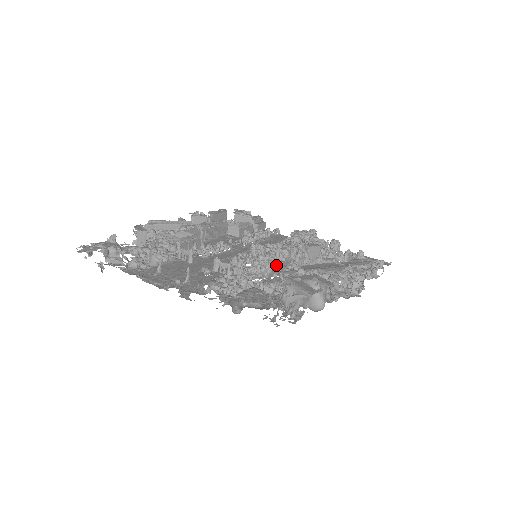
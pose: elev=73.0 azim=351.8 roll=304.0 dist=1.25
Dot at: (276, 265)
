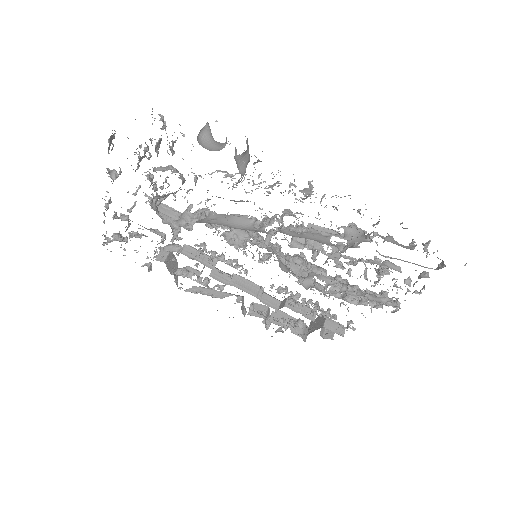
Dot at: (264, 244)
